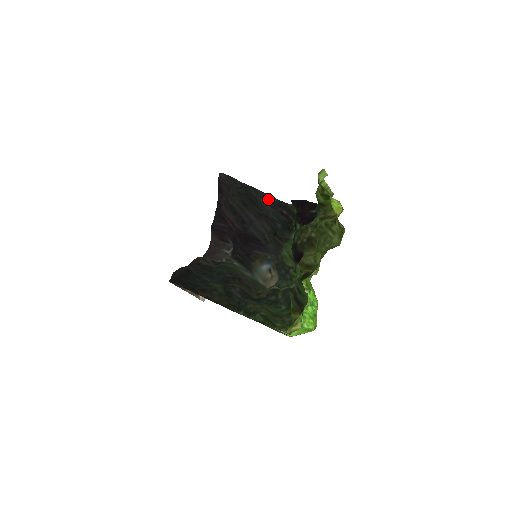
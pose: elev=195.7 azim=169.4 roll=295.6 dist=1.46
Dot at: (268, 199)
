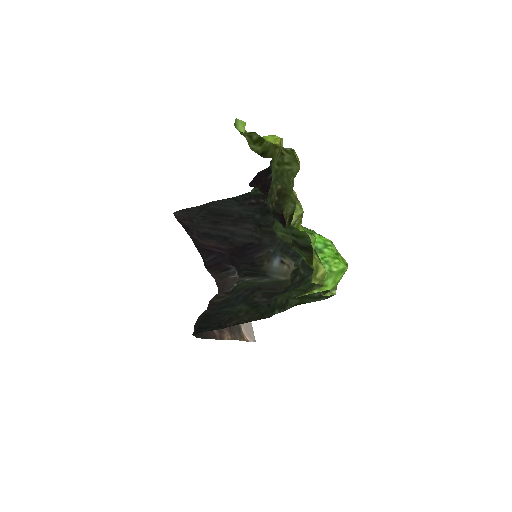
Dot at: (231, 202)
